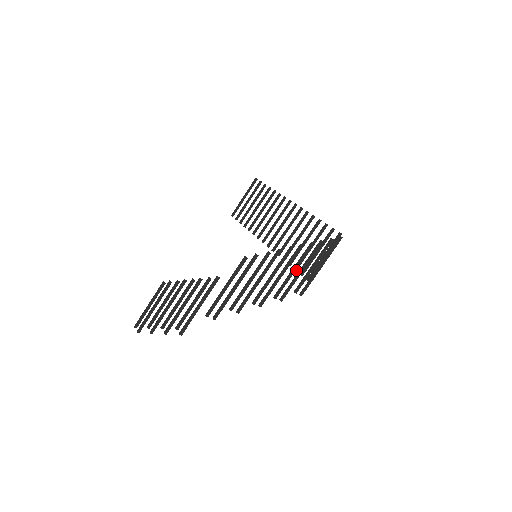
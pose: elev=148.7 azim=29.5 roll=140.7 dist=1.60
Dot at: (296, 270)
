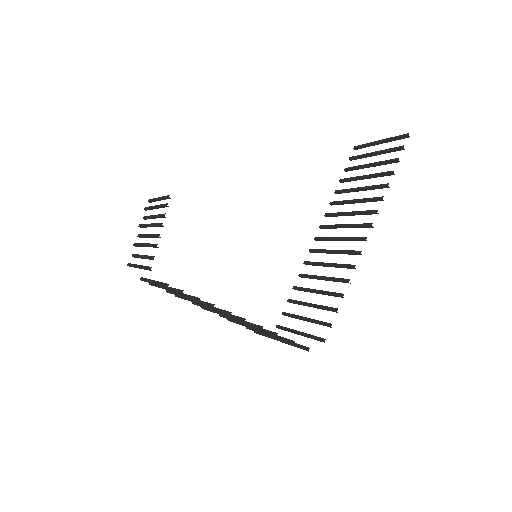
Dot at: (289, 302)
